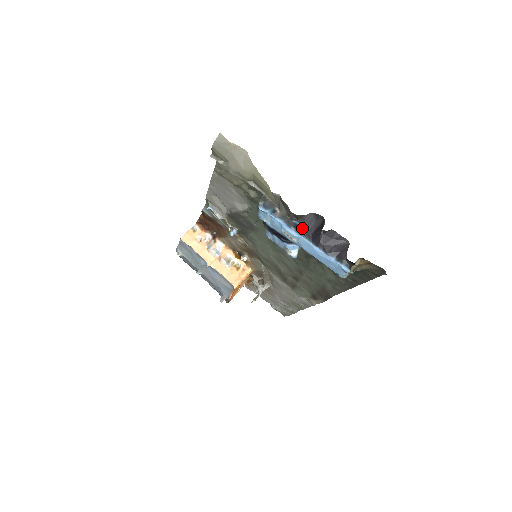
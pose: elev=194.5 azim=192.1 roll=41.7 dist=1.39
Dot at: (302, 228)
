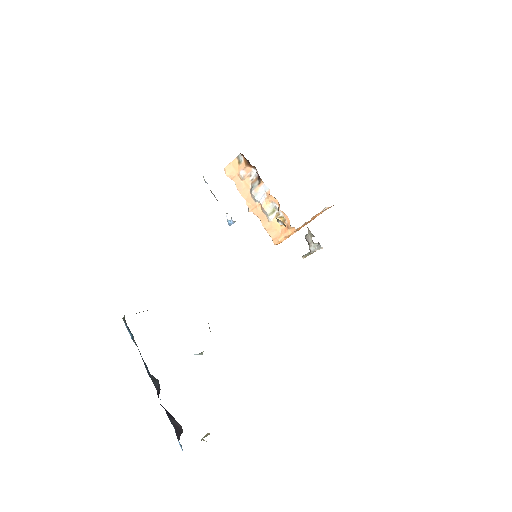
Dot at: (150, 377)
